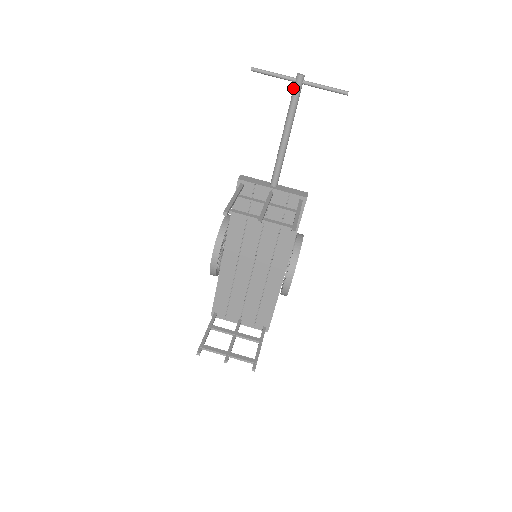
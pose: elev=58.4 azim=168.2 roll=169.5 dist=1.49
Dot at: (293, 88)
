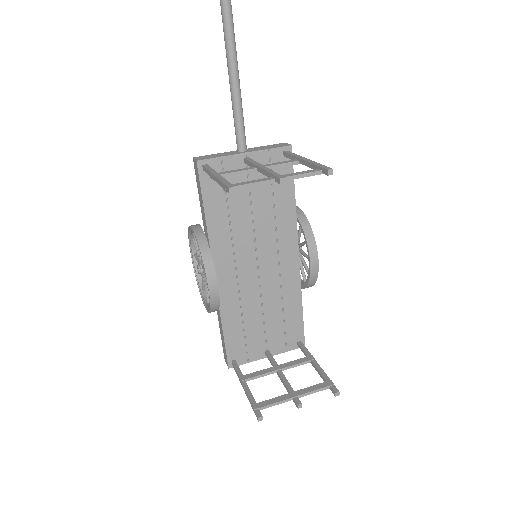
Dot at: (220, 3)
